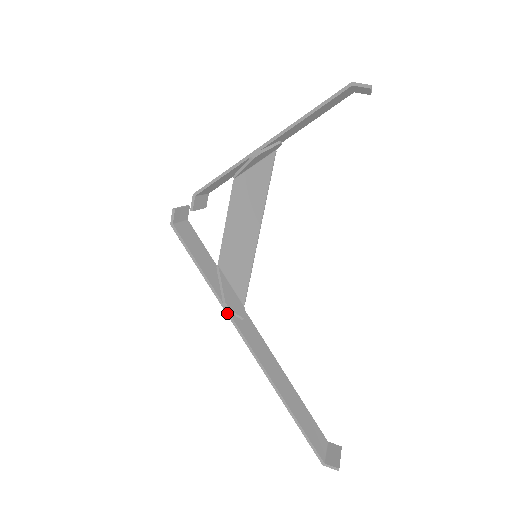
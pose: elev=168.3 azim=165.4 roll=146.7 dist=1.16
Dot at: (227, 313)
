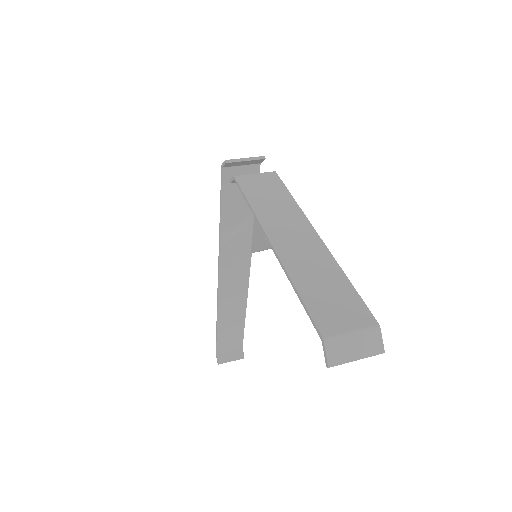
Dot at: (219, 251)
